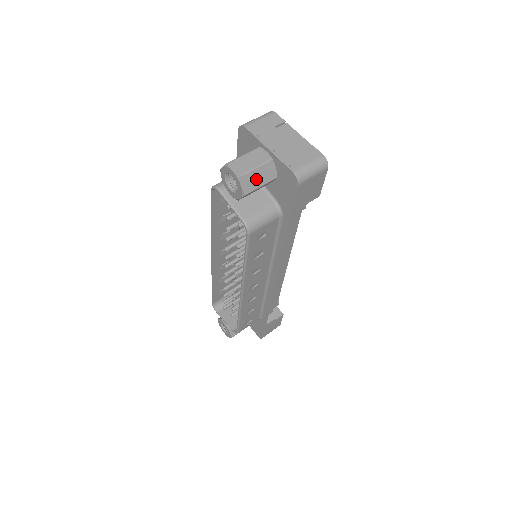
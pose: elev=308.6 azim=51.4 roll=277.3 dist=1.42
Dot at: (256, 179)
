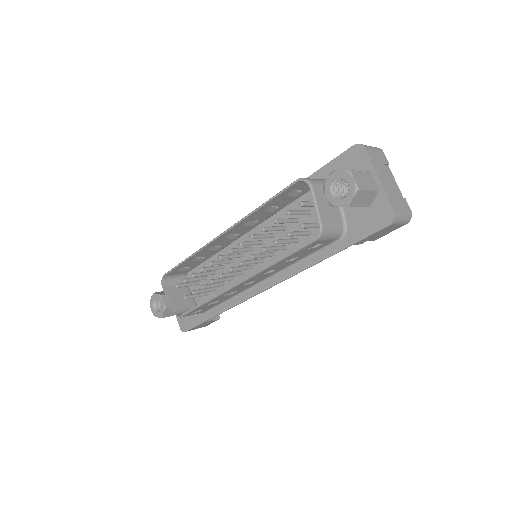
Dot at: (362, 199)
